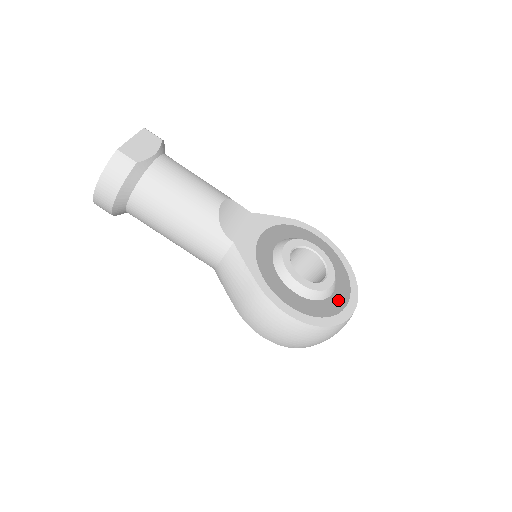
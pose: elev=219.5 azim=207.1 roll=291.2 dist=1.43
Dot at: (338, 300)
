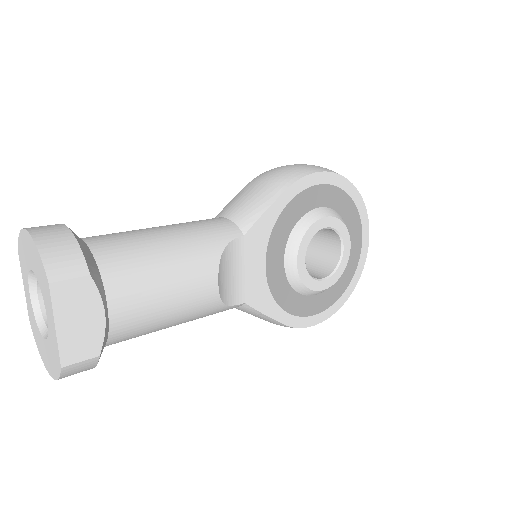
Dot at: (353, 257)
